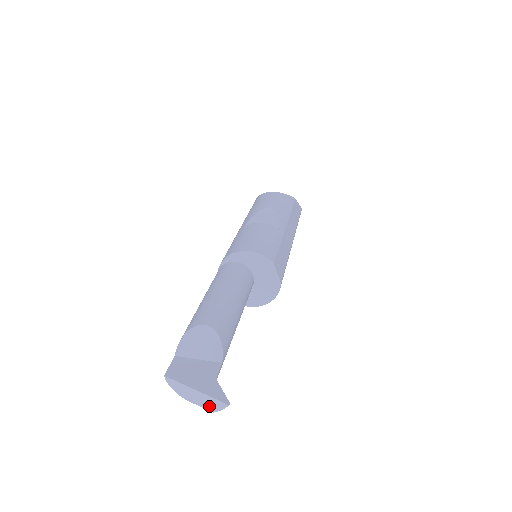
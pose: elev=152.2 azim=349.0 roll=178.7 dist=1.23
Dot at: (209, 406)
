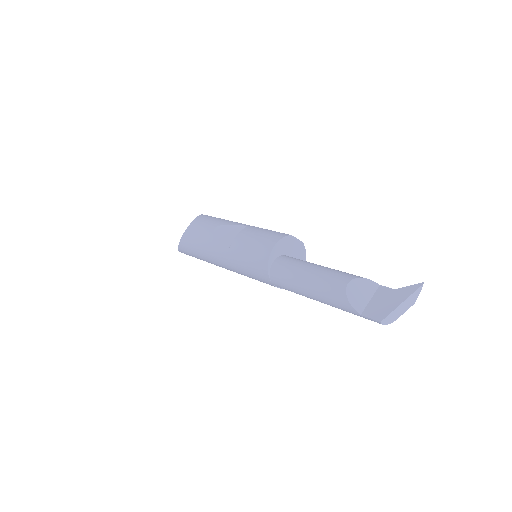
Dot at: (412, 302)
